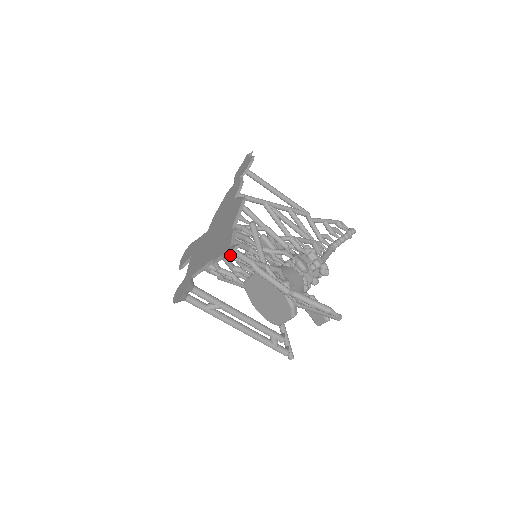
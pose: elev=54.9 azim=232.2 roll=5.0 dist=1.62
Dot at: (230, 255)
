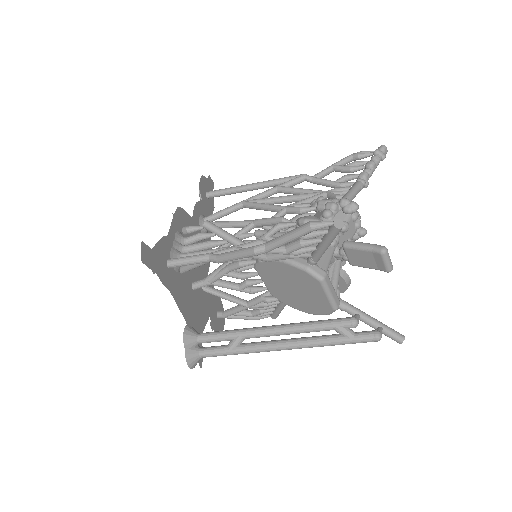
Dot at: (141, 260)
